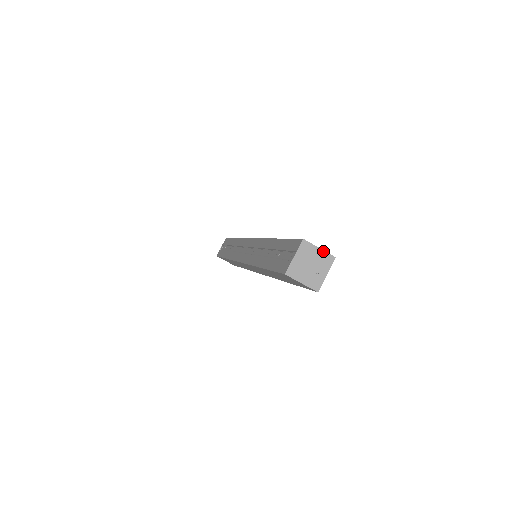
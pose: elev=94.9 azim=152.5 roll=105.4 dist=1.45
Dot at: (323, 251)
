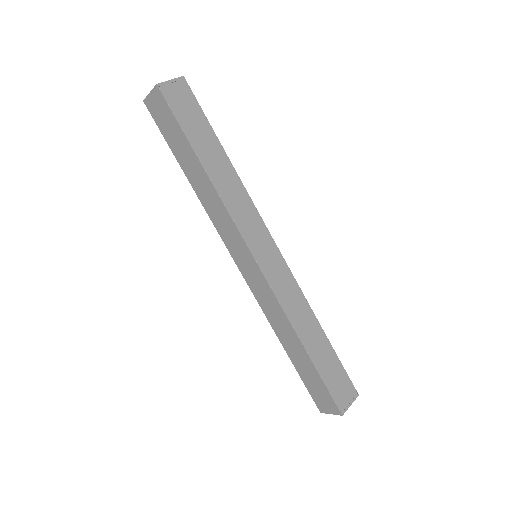
Dot at: occluded
